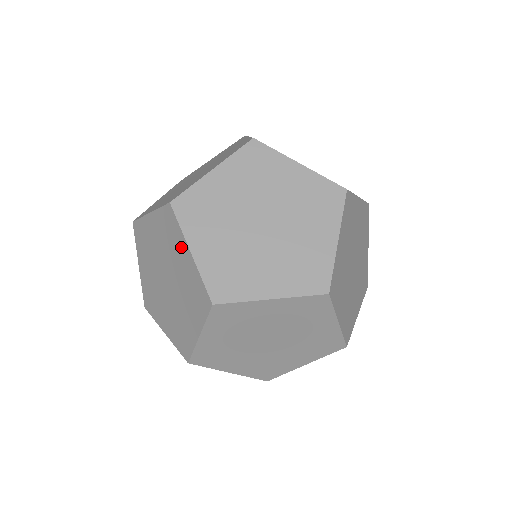
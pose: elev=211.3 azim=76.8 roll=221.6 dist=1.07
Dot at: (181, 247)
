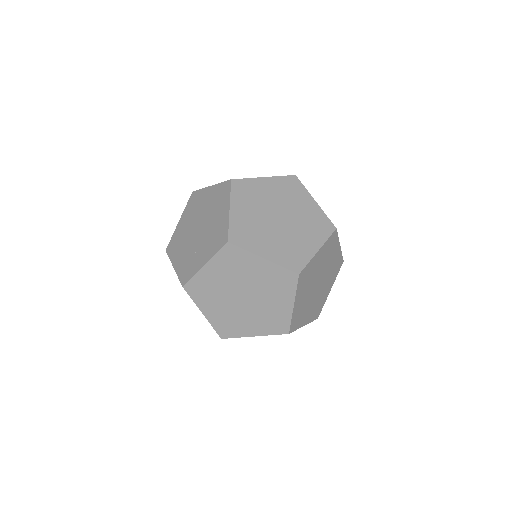
Dot at: (286, 297)
